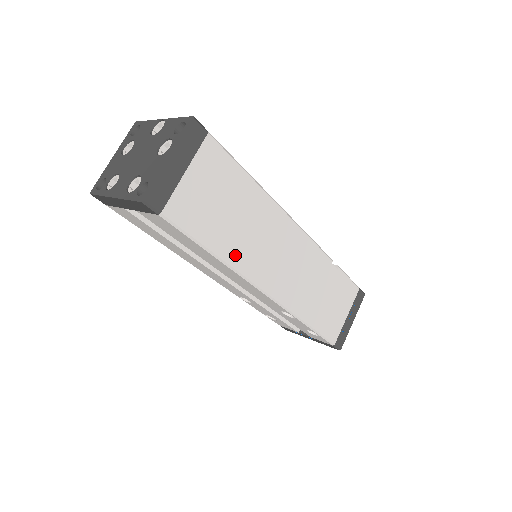
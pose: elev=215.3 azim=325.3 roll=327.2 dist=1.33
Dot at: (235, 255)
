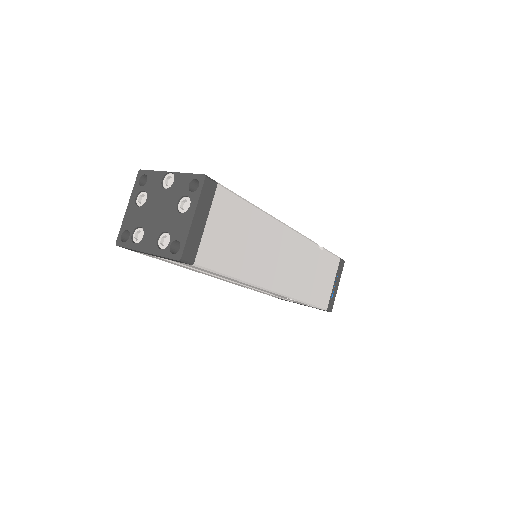
Dot at: (249, 272)
